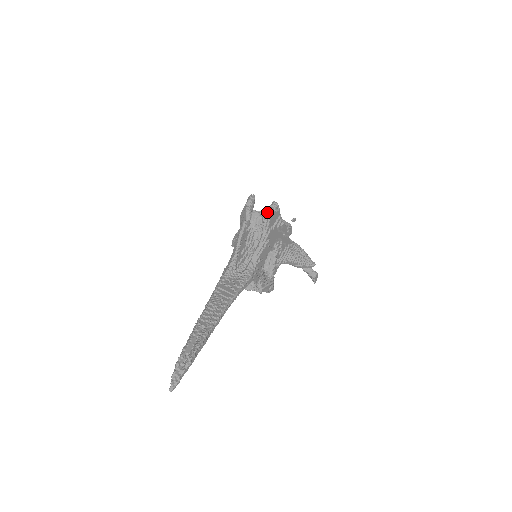
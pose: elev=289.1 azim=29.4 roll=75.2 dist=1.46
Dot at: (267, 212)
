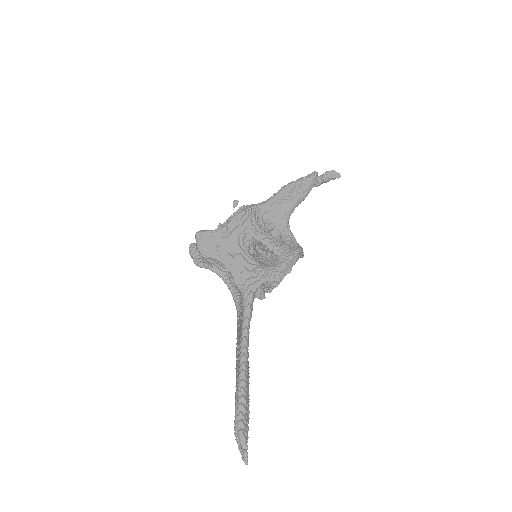
Dot at: (199, 249)
